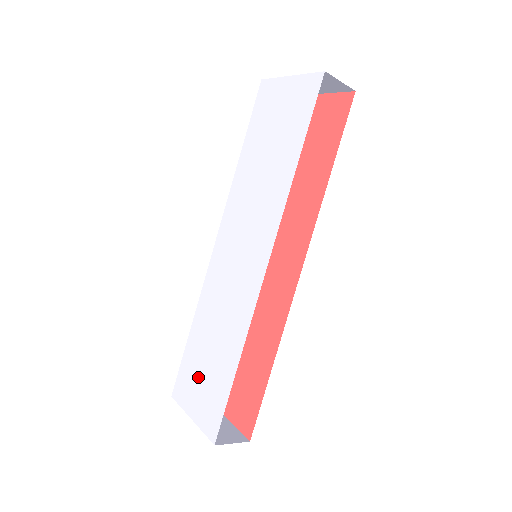
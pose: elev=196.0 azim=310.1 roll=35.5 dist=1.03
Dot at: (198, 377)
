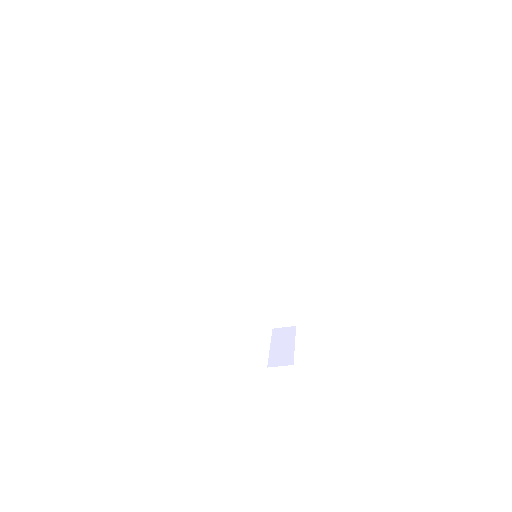
Dot at: occluded
